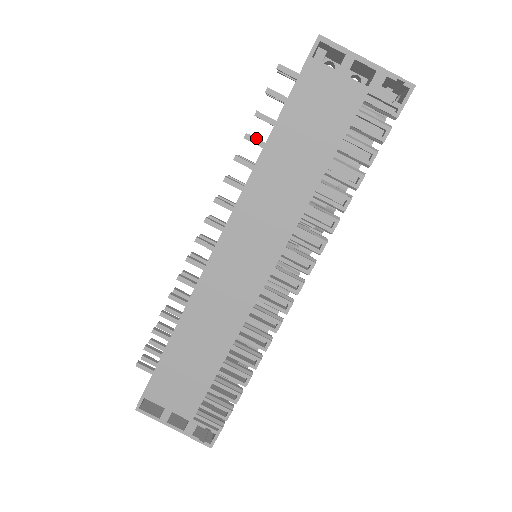
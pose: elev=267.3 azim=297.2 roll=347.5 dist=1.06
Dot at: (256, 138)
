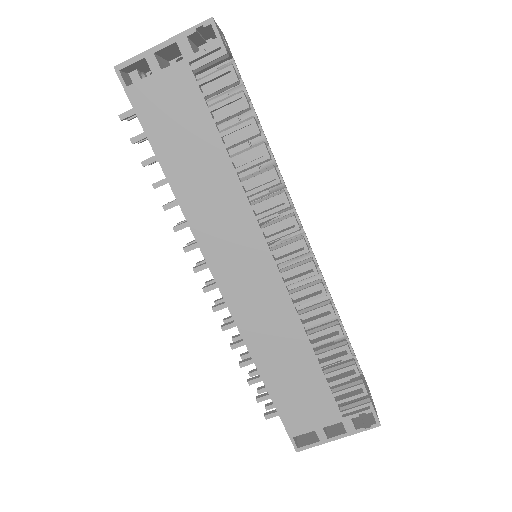
Dot at: (162, 179)
